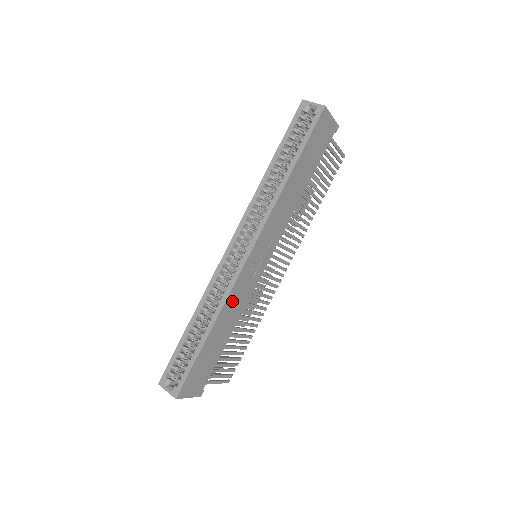
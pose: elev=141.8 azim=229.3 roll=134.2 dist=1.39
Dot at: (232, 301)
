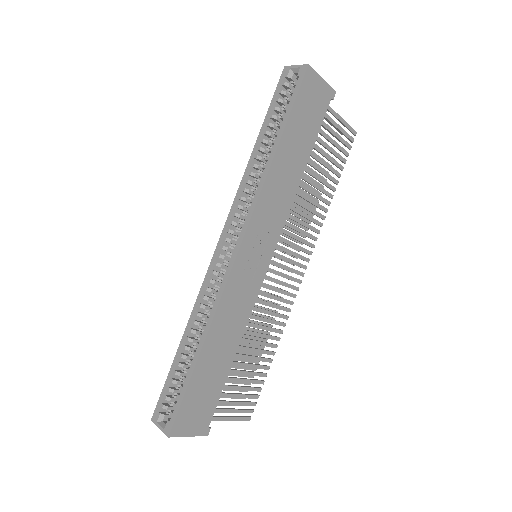
Dot at: (227, 309)
